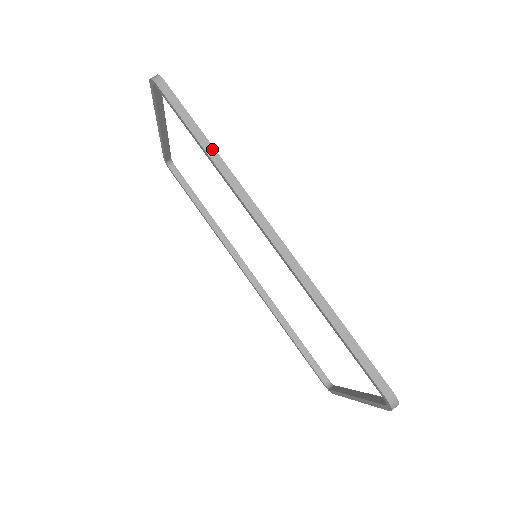
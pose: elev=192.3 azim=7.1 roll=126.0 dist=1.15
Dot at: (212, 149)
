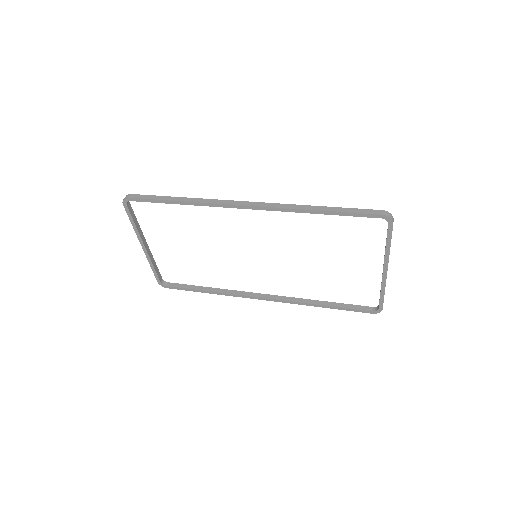
Dot at: (182, 198)
